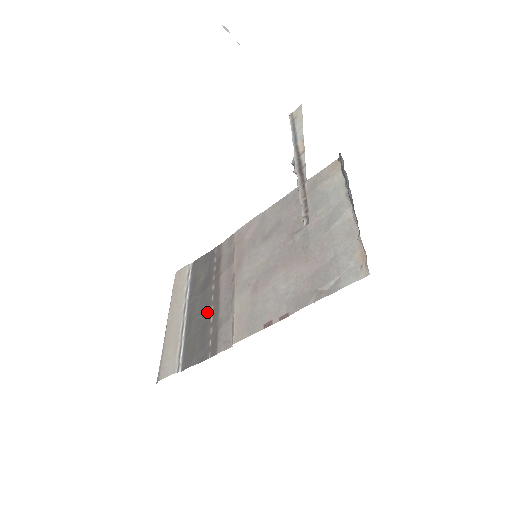
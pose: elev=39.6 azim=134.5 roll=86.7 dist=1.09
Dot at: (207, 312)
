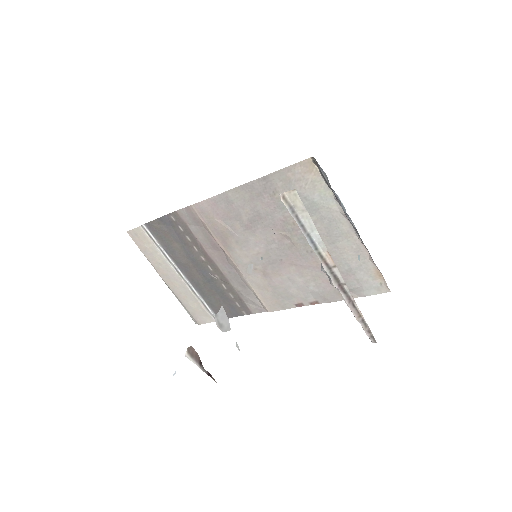
Dot at: (213, 280)
